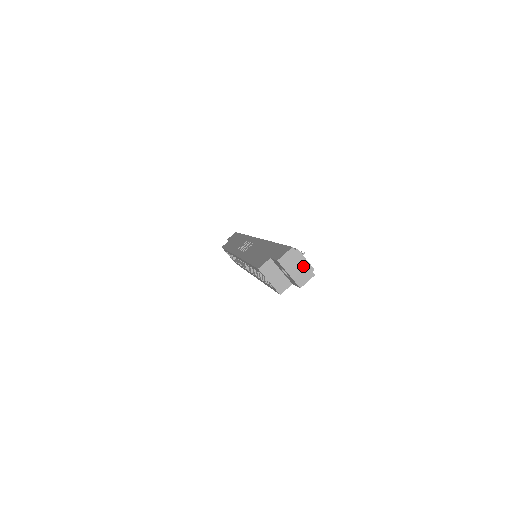
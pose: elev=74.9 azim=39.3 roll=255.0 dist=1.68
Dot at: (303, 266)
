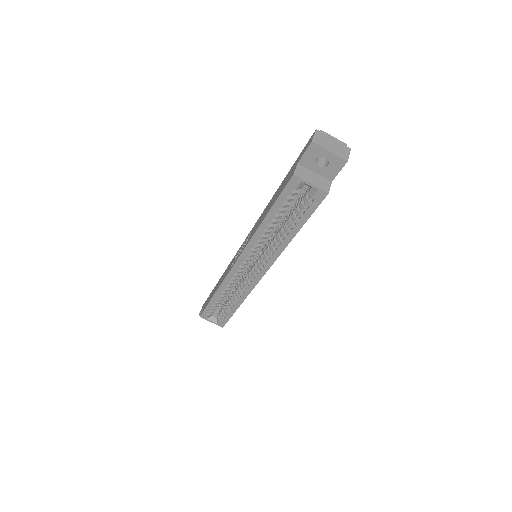
Dot at: (336, 143)
